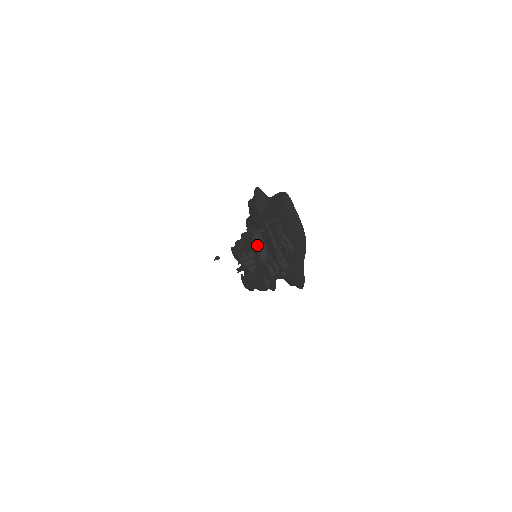
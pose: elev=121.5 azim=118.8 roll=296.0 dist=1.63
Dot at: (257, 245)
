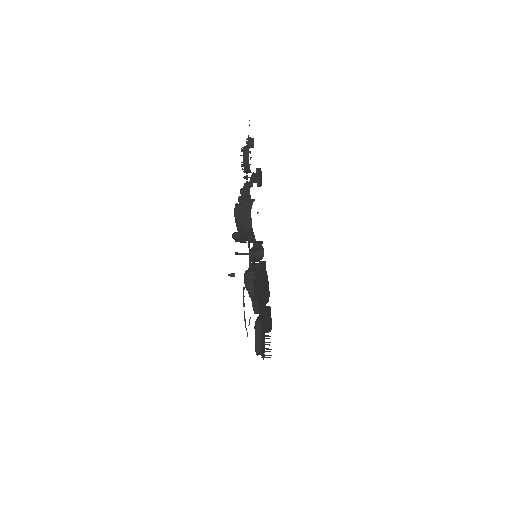
Dot at: occluded
